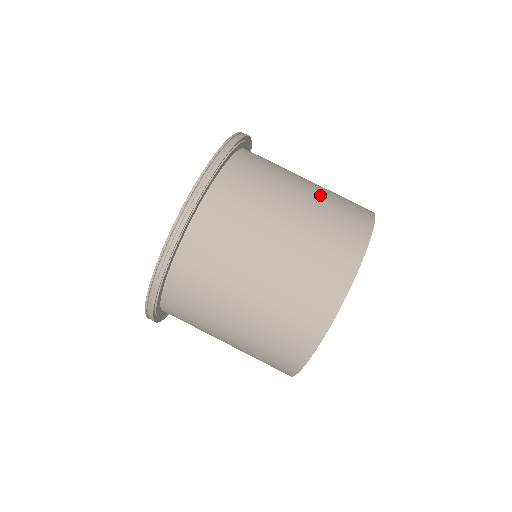
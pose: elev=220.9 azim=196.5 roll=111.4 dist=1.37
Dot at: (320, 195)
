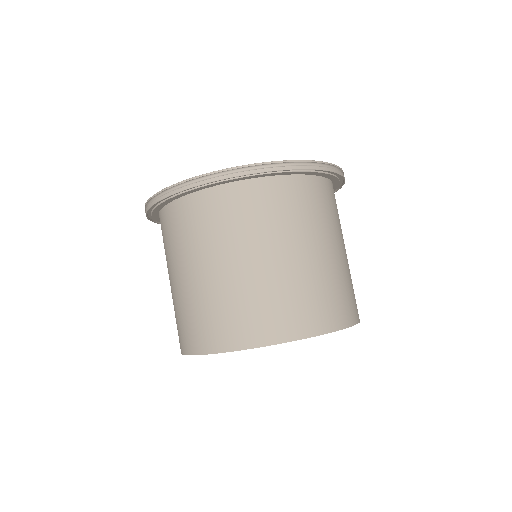
Dot at: (228, 286)
